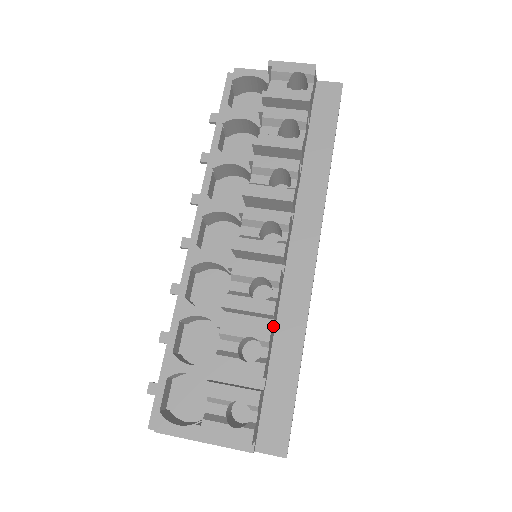
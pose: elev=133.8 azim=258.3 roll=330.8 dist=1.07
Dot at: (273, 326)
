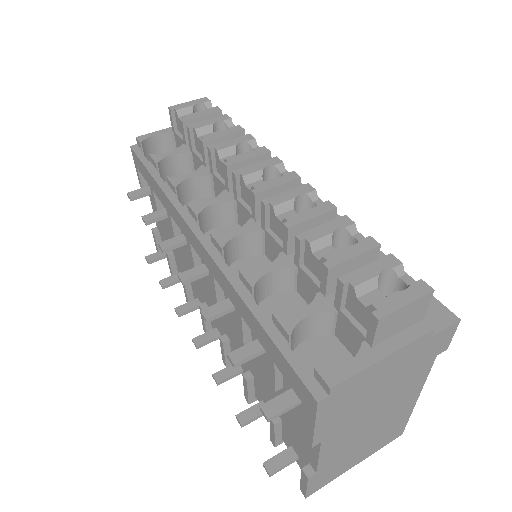
Dot at: occluded
